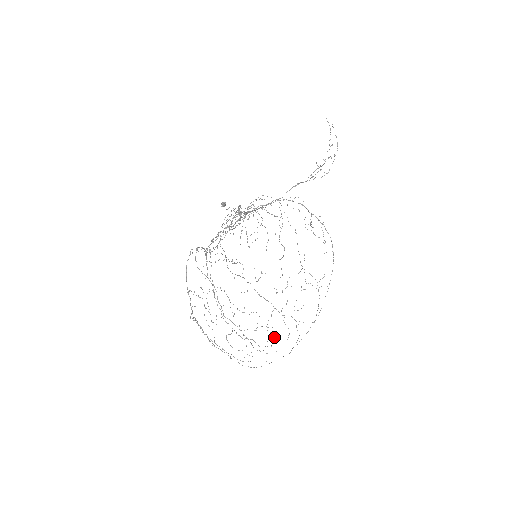
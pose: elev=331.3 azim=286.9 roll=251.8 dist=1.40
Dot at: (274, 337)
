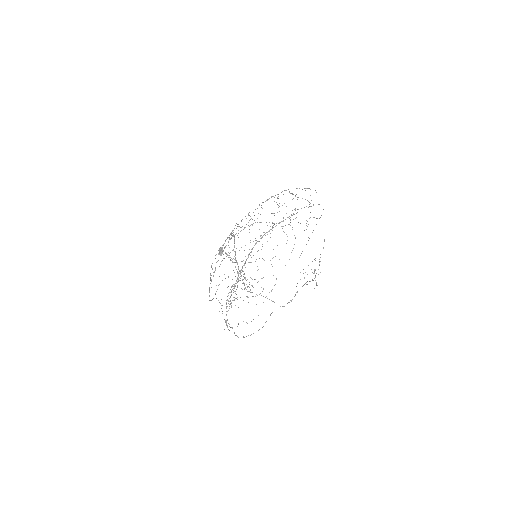
Dot at: occluded
